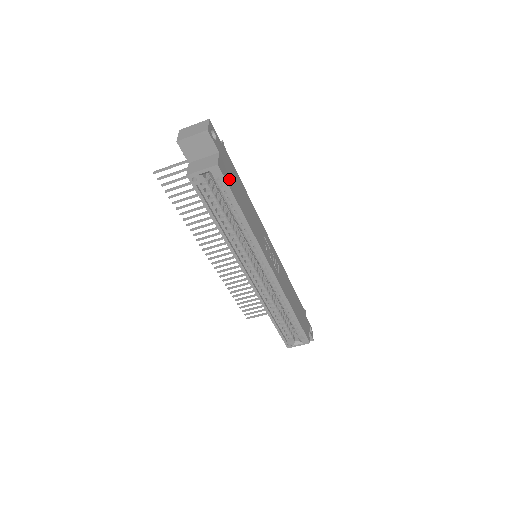
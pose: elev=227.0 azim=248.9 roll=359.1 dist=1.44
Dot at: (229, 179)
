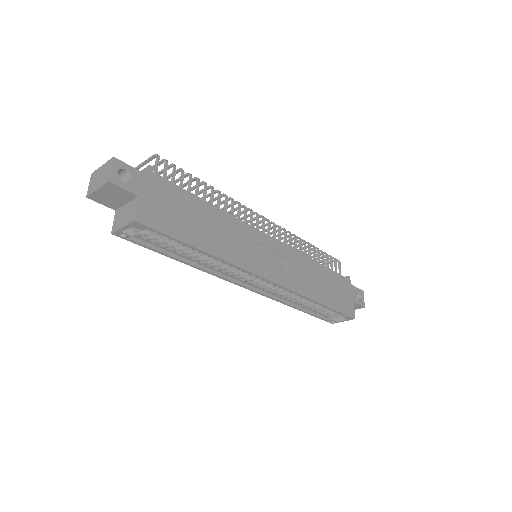
Dot at: (164, 220)
